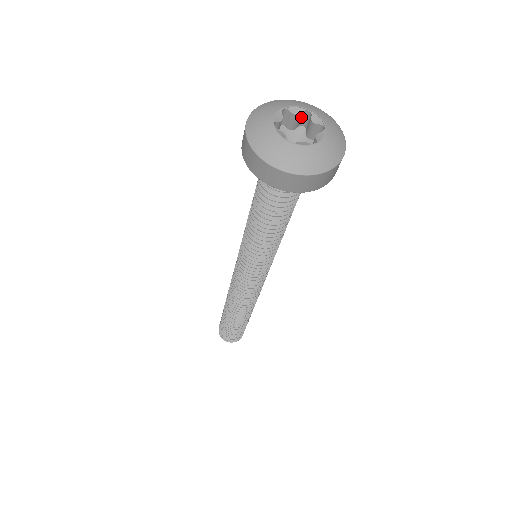
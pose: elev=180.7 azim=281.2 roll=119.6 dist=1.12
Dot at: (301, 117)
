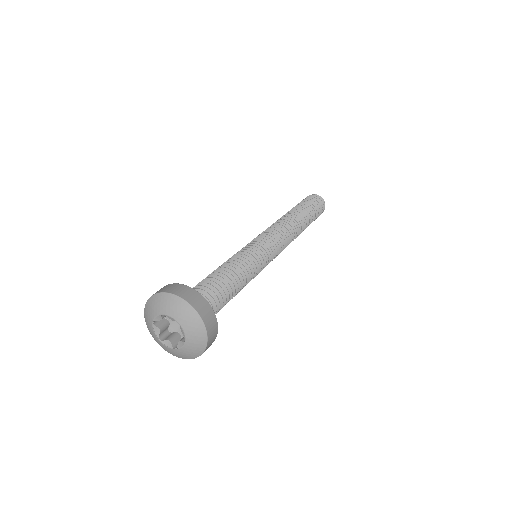
Dot at: (180, 318)
